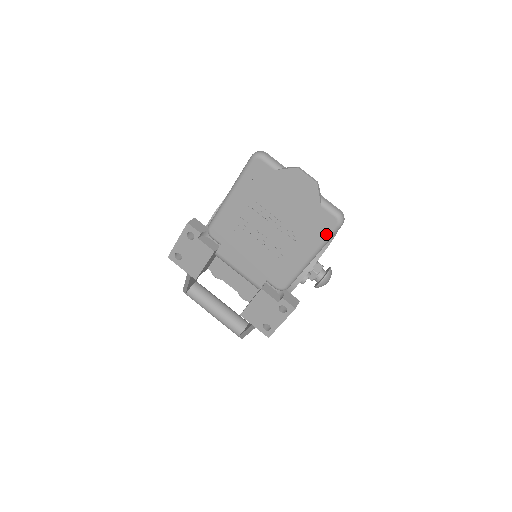
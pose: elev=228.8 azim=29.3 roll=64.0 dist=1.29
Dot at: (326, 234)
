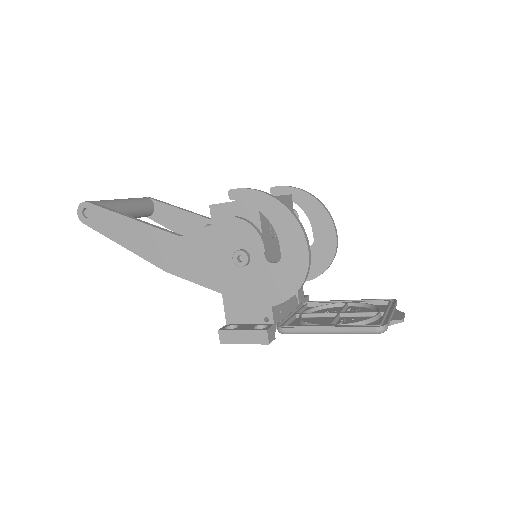
Dot at: occluded
